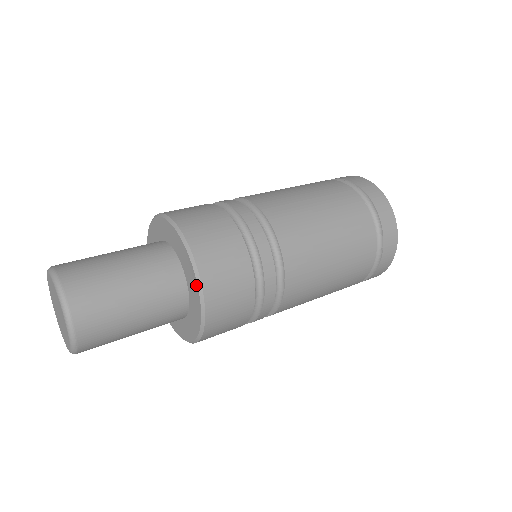
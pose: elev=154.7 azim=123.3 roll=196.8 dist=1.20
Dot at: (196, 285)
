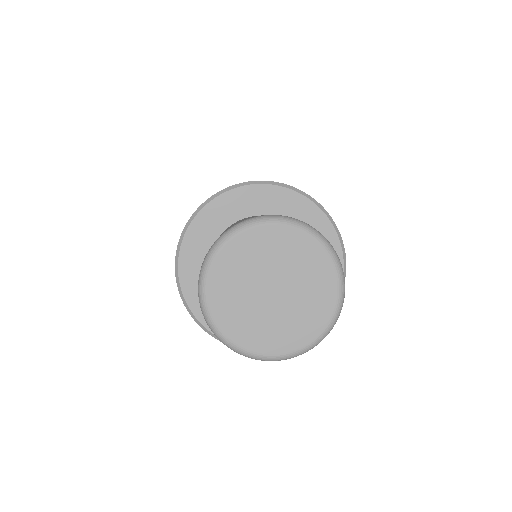
Dot at: (339, 249)
